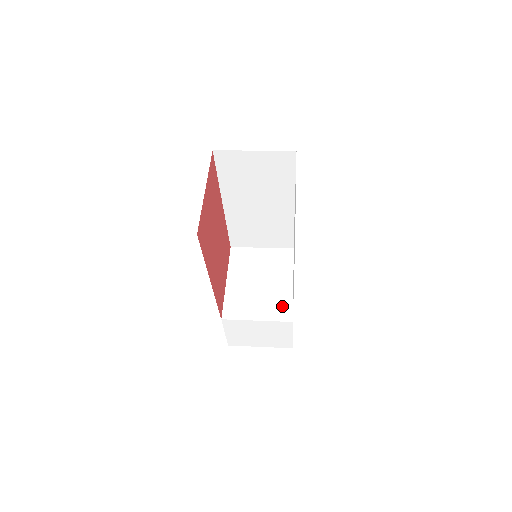
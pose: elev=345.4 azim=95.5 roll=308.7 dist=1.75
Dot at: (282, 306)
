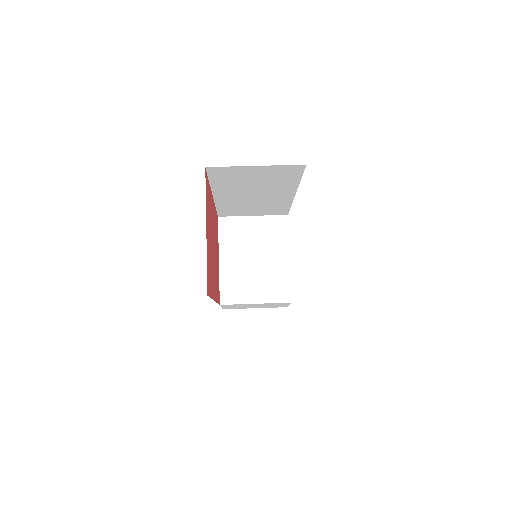
Dot at: (280, 286)
